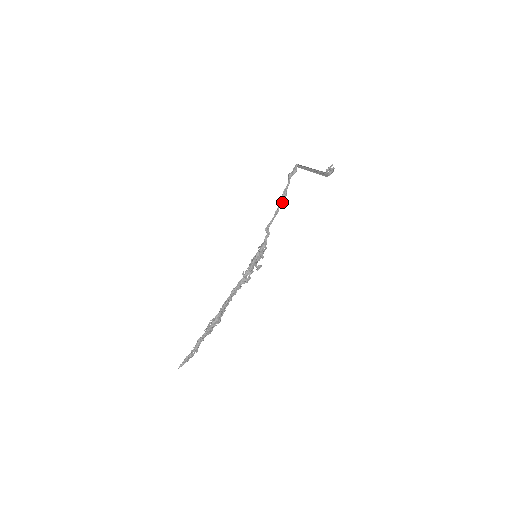
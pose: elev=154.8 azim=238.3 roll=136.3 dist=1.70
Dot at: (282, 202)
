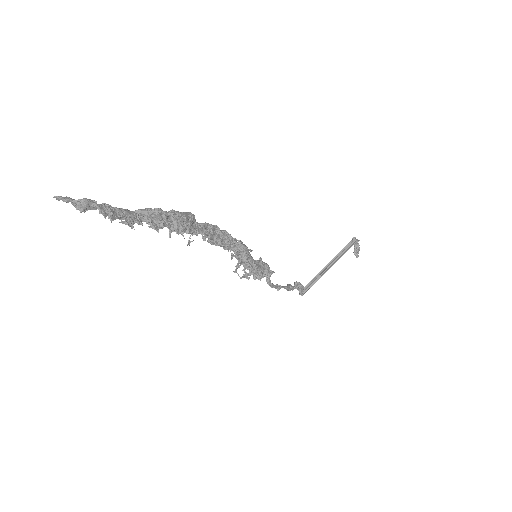
Dot at: (286, 287)
